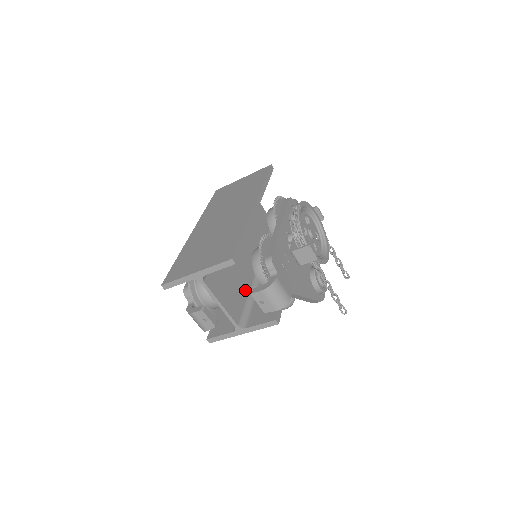
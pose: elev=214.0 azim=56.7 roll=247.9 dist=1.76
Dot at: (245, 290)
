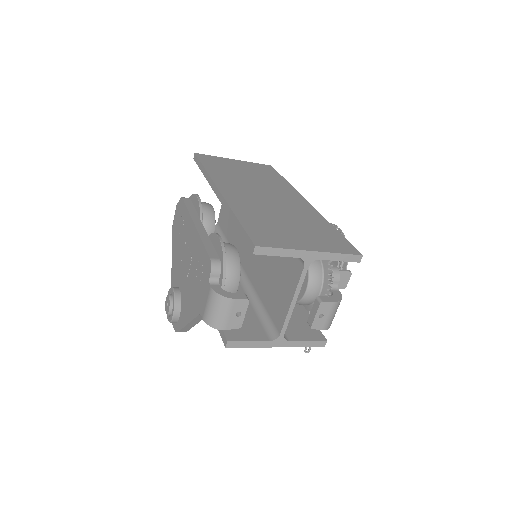
Dot at: occluded
